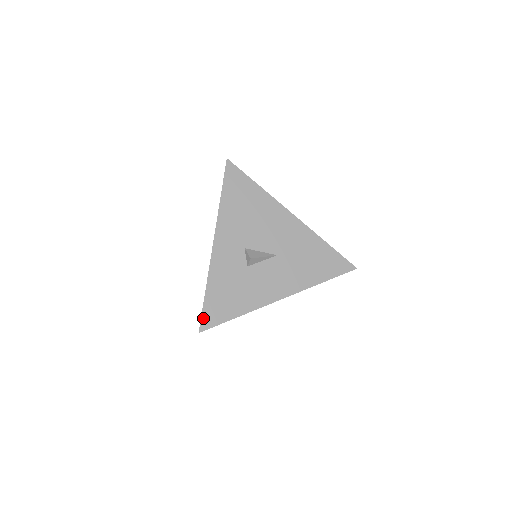
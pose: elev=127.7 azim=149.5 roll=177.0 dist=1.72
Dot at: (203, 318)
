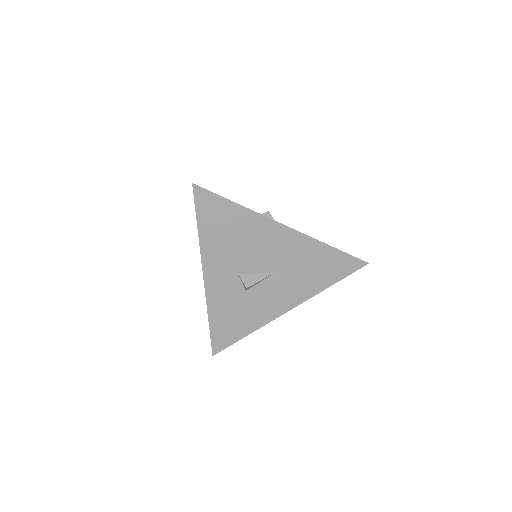
Dot at: (213, 344)
